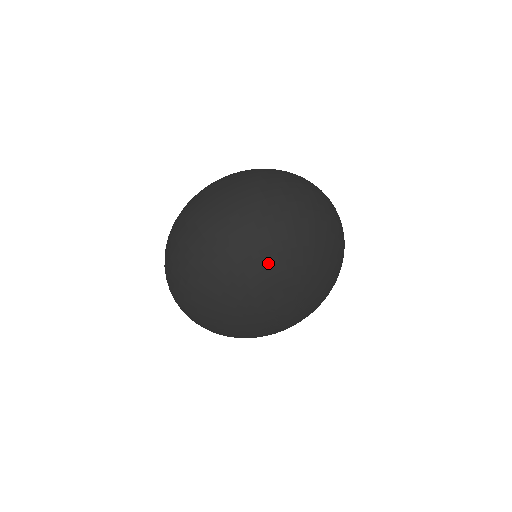
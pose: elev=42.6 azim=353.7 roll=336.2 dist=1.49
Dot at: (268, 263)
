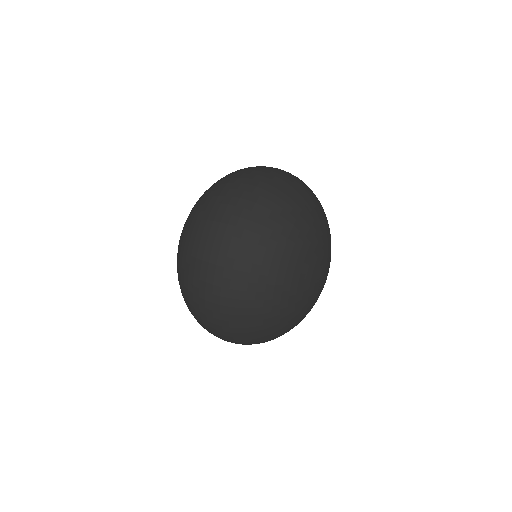
Dot at: (286, 294)
